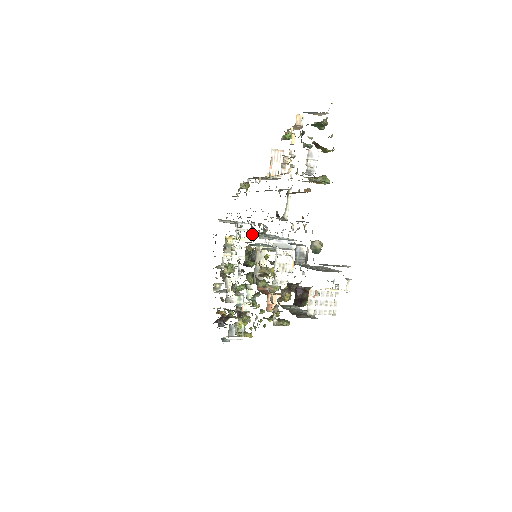
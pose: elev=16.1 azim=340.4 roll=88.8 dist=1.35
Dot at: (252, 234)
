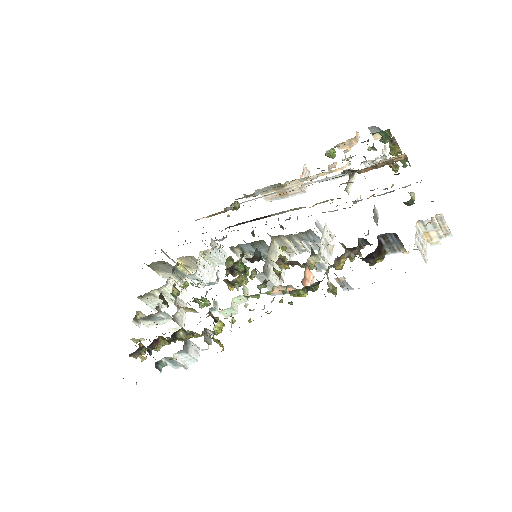
Dot at: (222, 258)
